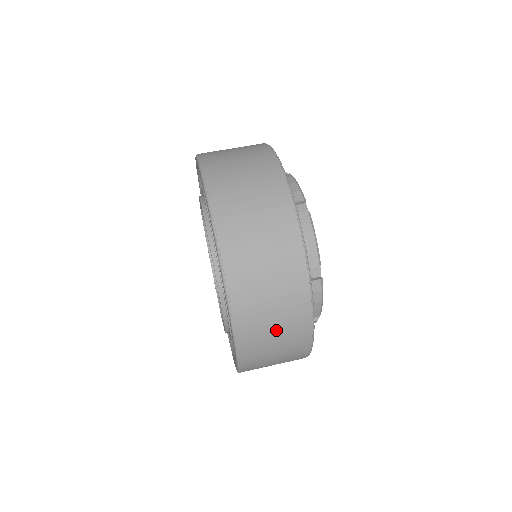
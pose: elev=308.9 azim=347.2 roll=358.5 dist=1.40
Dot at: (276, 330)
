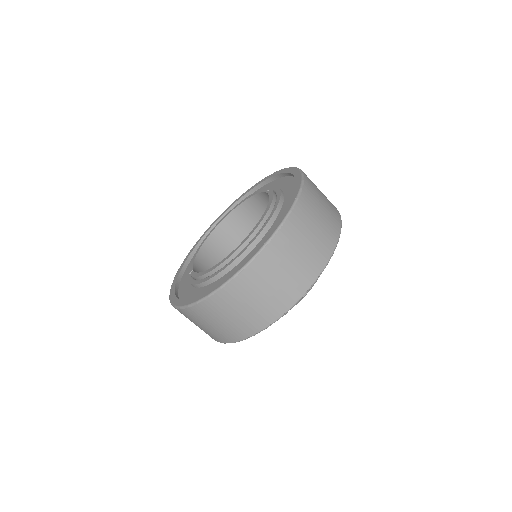
Dot at: (301, 254)
